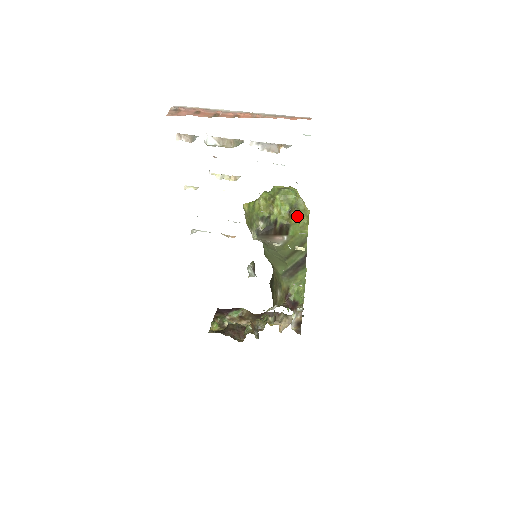
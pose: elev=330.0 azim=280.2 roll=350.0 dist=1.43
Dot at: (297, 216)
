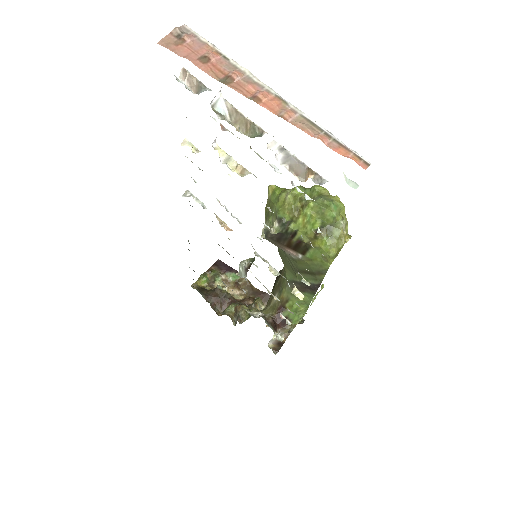
Dot at: (324, 242)
